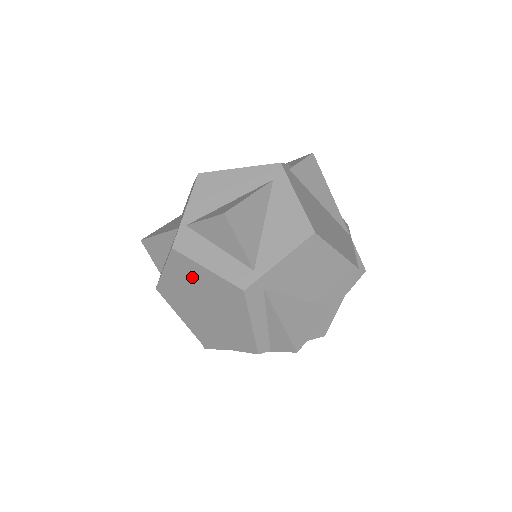
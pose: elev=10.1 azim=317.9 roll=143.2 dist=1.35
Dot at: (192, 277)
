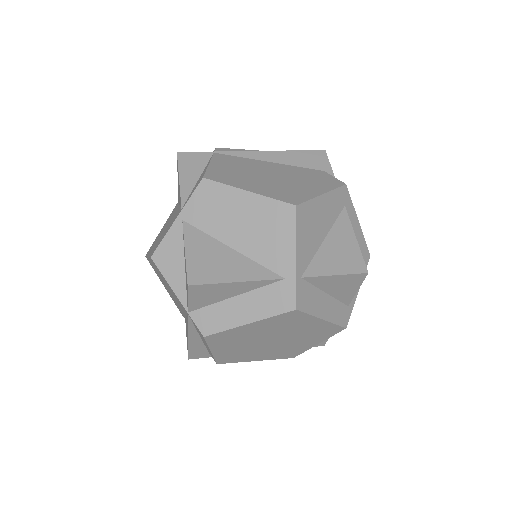
Dot at: (290, 325)
